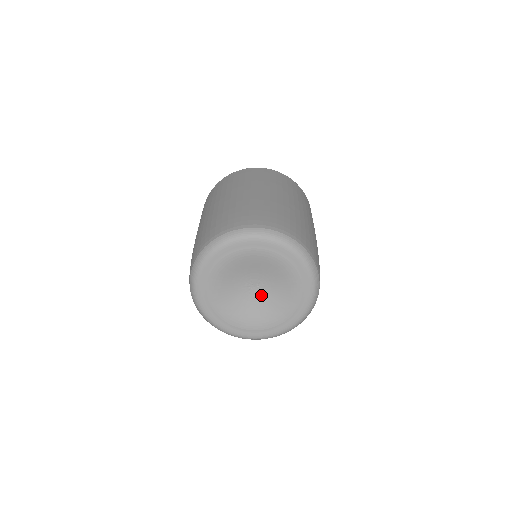
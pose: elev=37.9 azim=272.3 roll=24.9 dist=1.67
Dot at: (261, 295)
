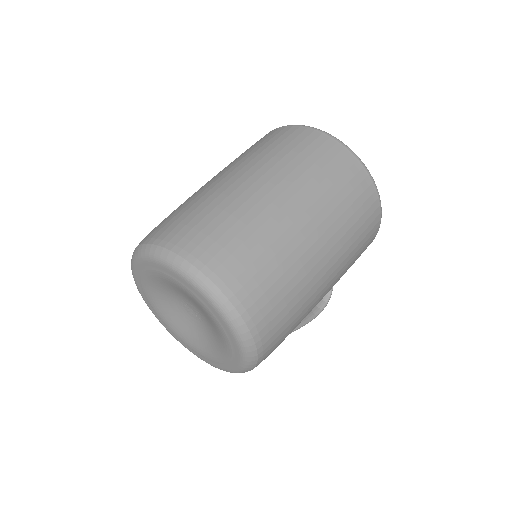
Dot at: (201, 322)
